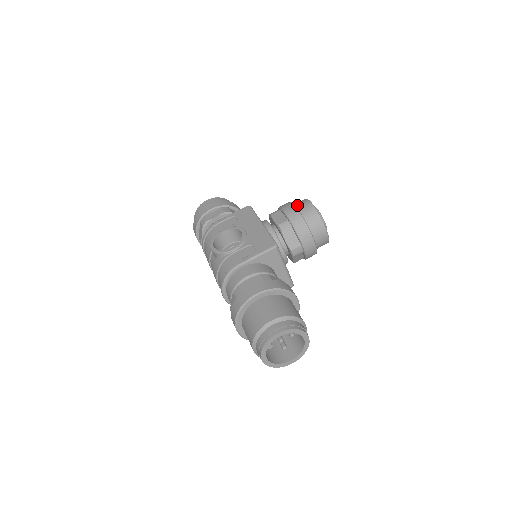
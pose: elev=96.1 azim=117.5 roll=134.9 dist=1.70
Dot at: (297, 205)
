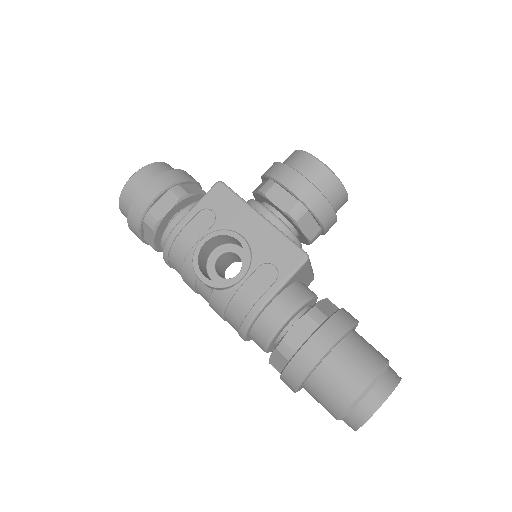
Dot at: (299, 169)
